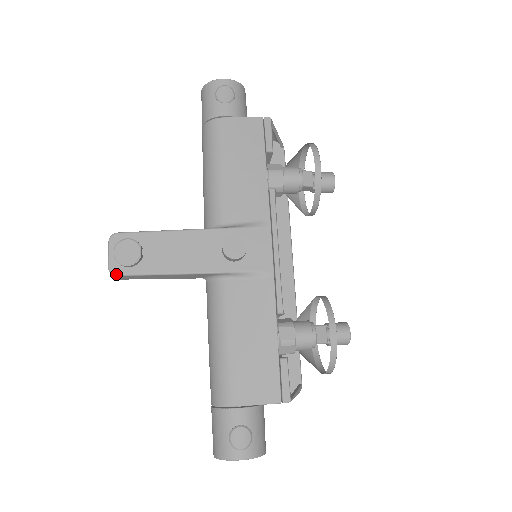
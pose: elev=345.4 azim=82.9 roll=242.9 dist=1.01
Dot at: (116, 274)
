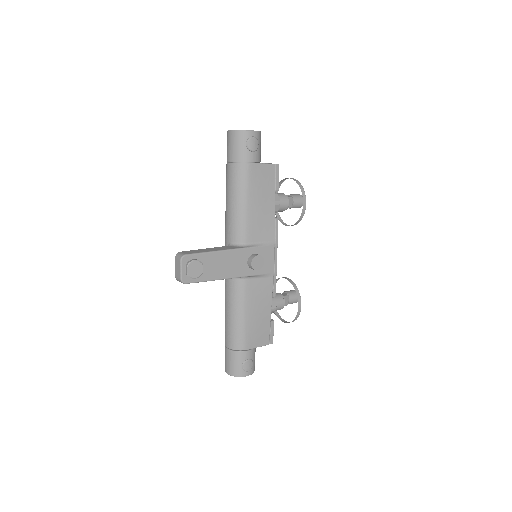
Dot at: (186, 283)
